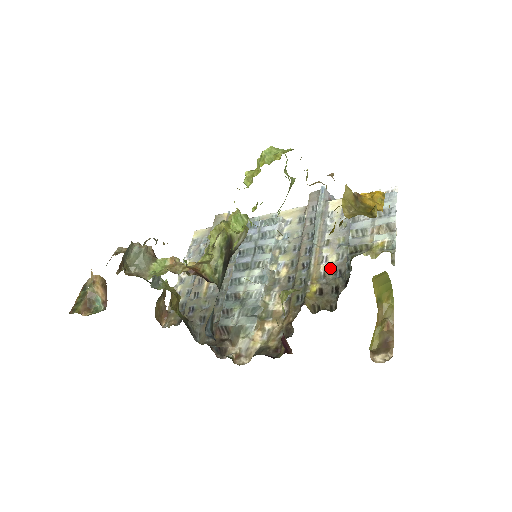
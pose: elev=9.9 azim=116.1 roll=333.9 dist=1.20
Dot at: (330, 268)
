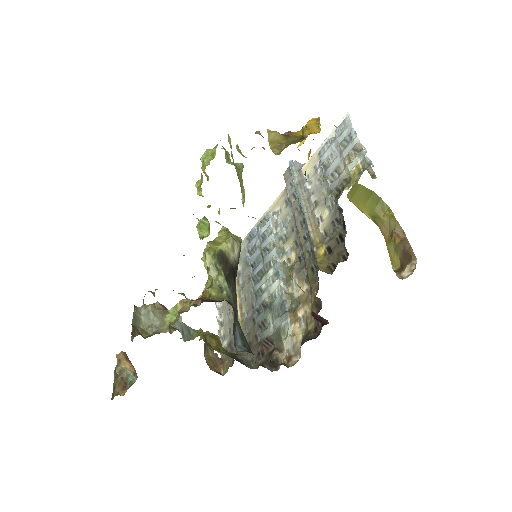
Dot at: (327, 224)
